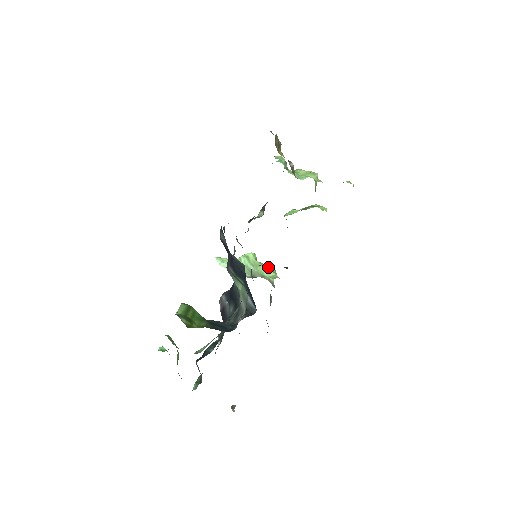
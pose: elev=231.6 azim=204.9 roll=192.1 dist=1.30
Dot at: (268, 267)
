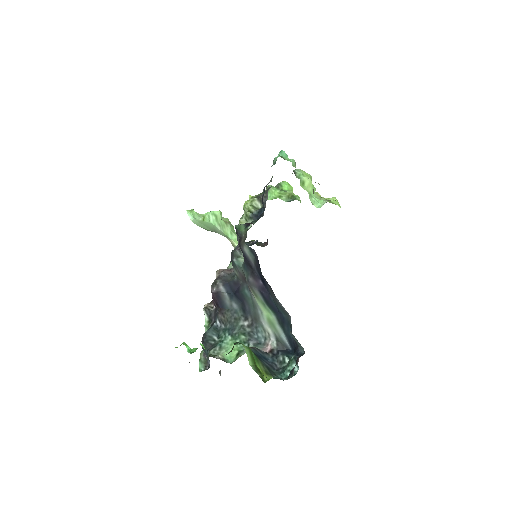
Dot at: (231, 228)
